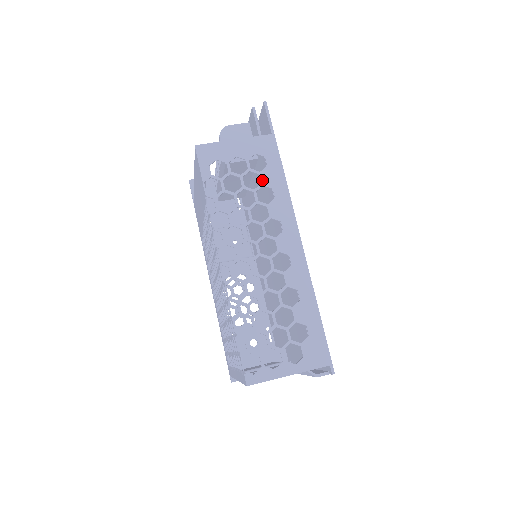
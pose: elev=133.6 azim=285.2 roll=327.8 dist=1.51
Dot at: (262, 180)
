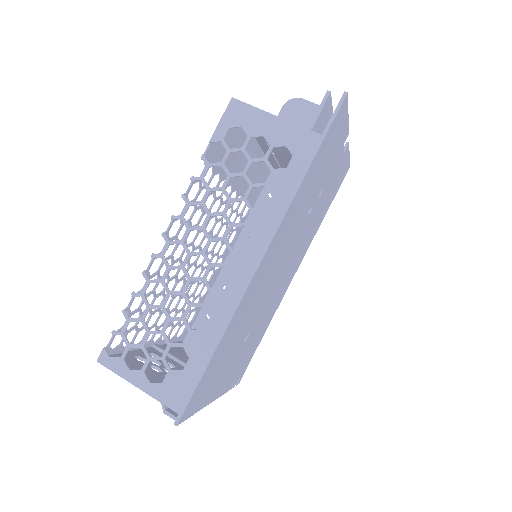
Dot at: (269, 179)
